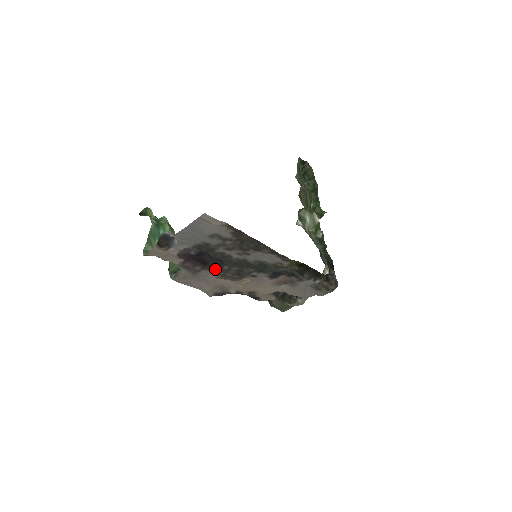
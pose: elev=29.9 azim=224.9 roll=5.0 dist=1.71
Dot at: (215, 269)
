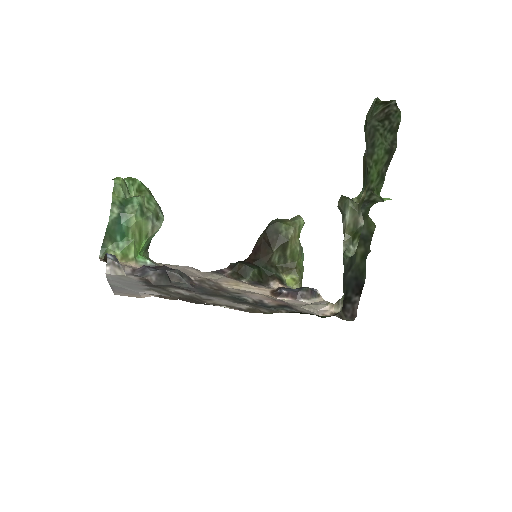
Dot at: occluded
